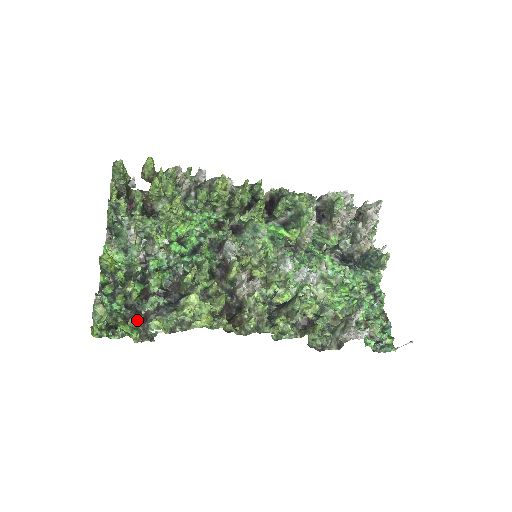
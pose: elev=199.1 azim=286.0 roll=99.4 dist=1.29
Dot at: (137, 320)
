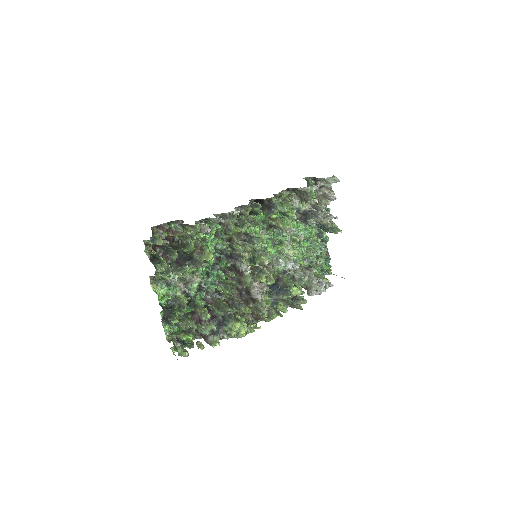
Dot at: (202, 344)
